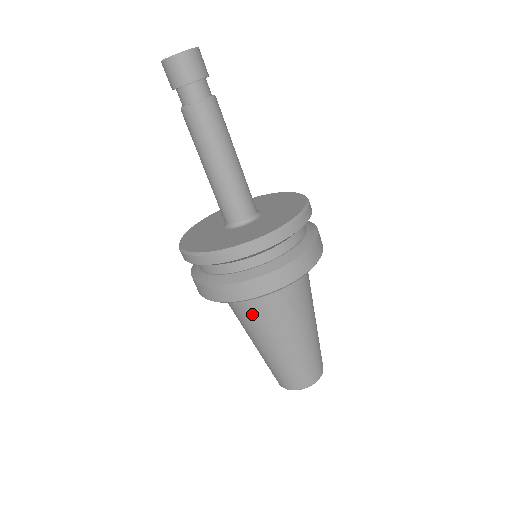
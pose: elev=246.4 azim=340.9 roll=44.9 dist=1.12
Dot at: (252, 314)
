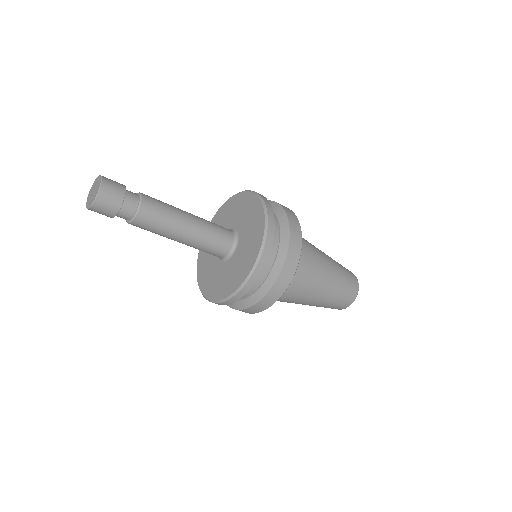
Dot at: occluded
